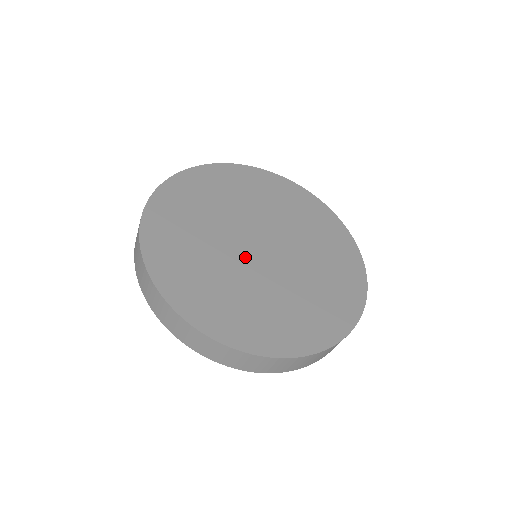
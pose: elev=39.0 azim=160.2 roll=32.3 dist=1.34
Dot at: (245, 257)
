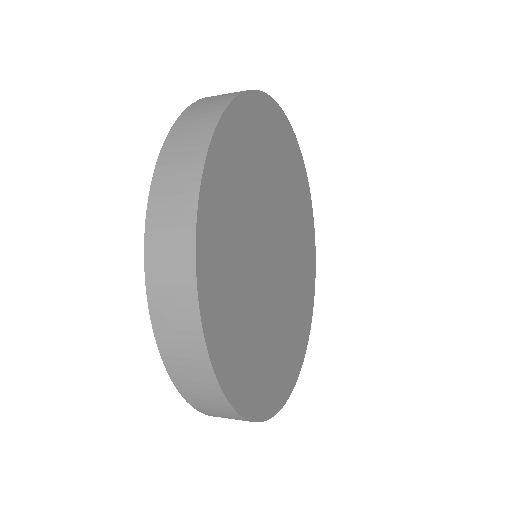
Dot at: (271, 287)
